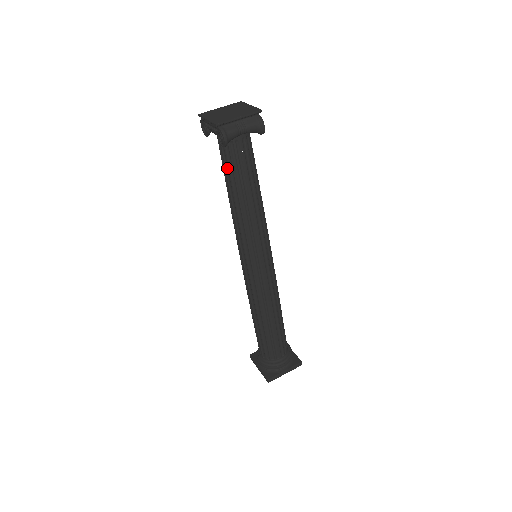
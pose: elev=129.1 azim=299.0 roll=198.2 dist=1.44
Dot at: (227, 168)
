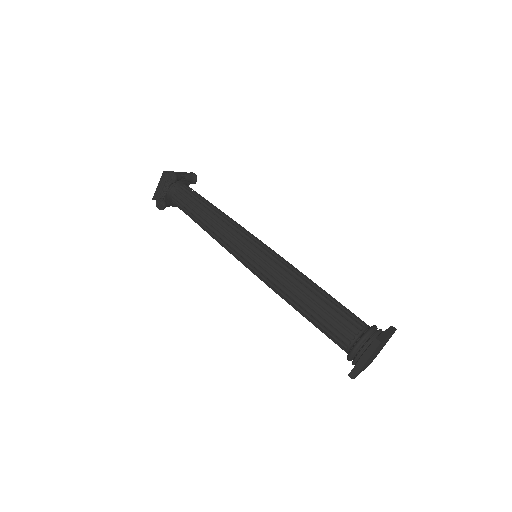
Dot at: (188, 202)
